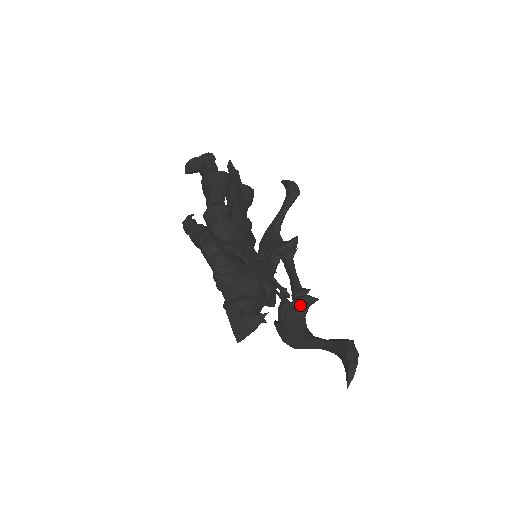
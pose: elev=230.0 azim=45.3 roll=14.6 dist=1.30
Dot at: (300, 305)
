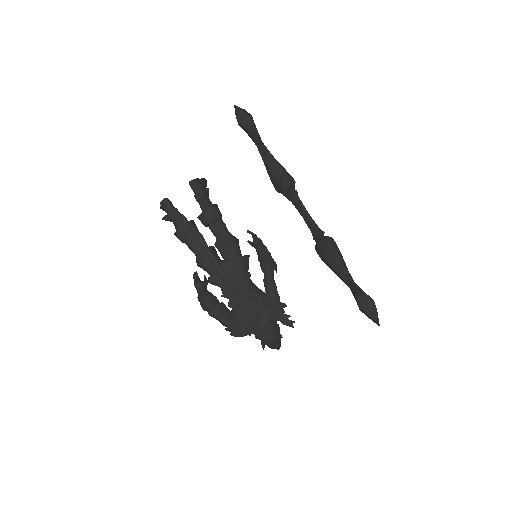
Dot at: (321, 251)
